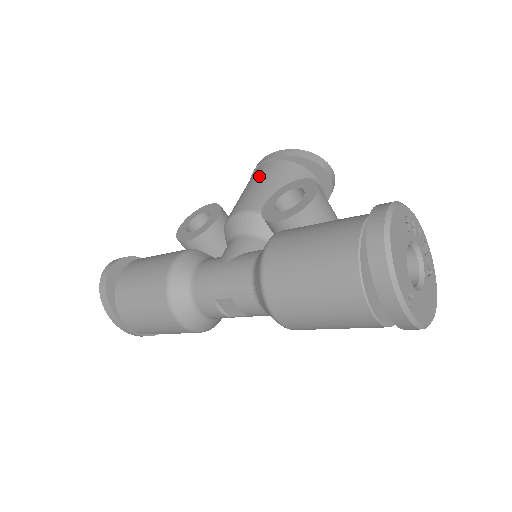
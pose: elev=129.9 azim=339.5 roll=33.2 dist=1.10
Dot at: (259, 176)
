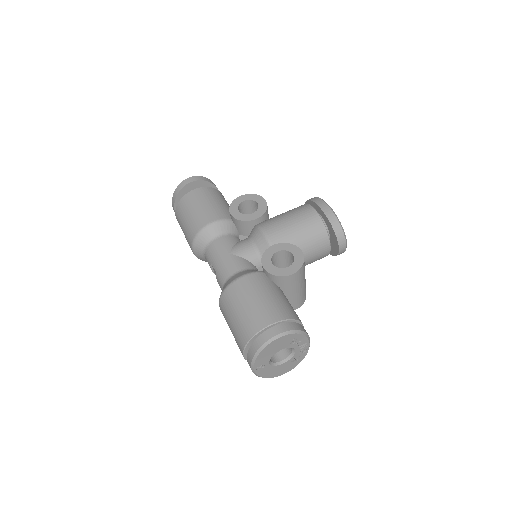
Dot at: (299, 216)
